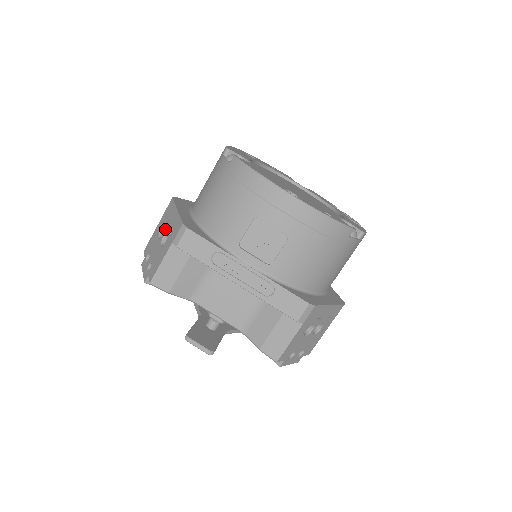
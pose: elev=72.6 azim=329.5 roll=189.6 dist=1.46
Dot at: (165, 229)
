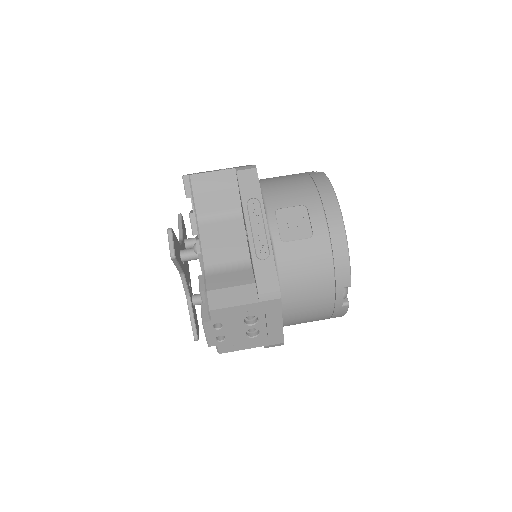
Dot at: occluded
